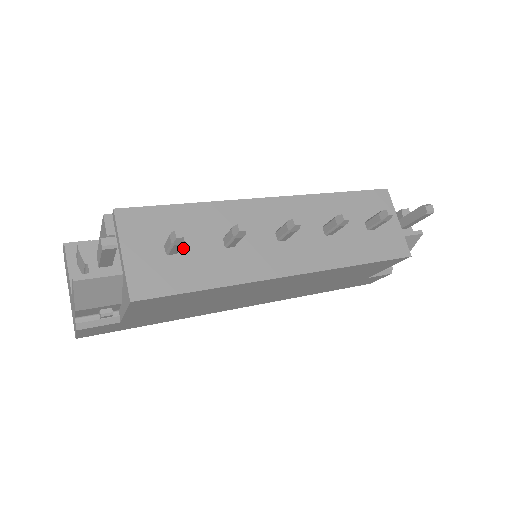
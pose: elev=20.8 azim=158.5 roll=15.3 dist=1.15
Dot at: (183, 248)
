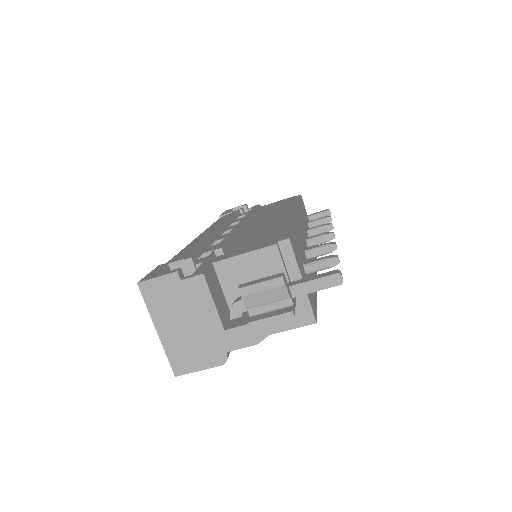
Dot at: occluded
